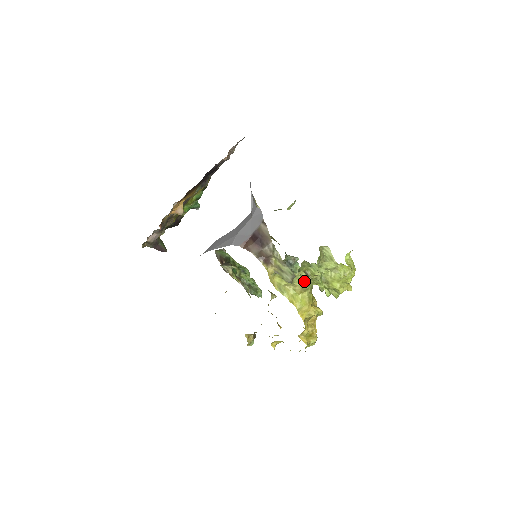
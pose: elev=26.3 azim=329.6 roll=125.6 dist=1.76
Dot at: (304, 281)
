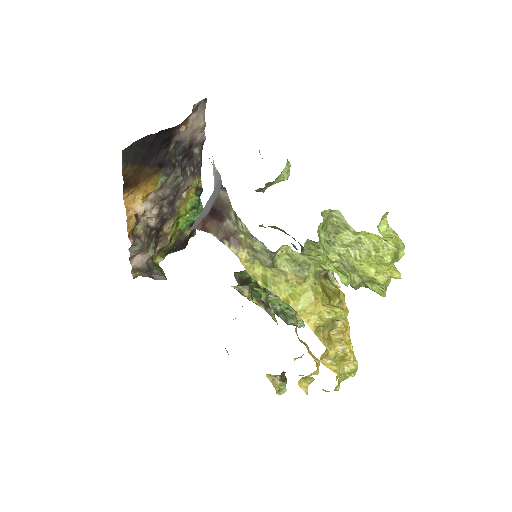
Dot at: (296, 263)
